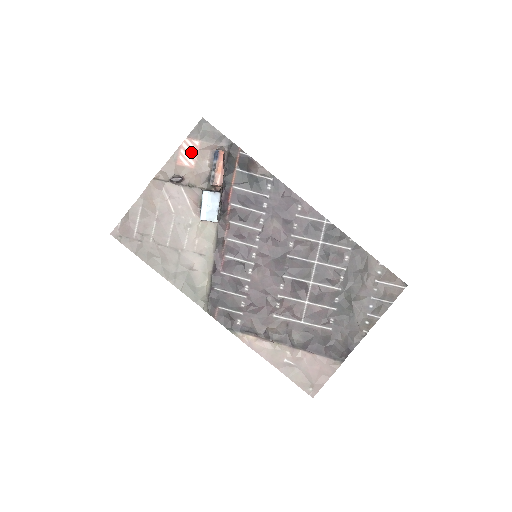
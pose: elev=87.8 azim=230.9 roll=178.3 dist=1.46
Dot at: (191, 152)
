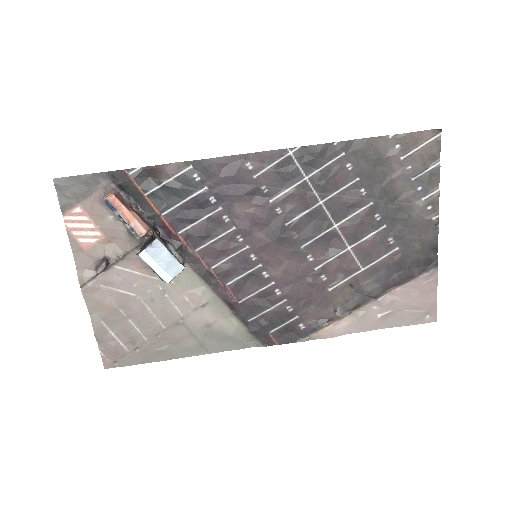
Dot at: (84, 225)
